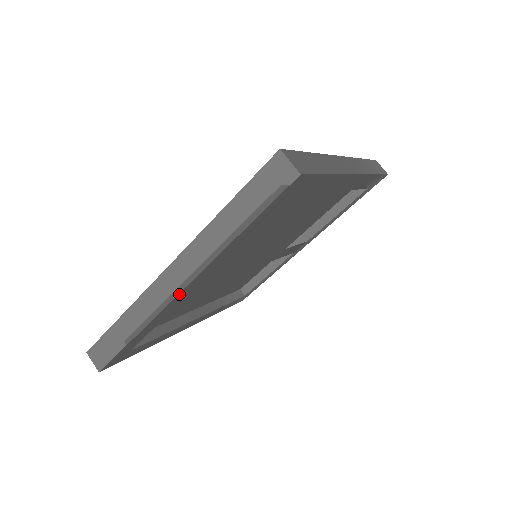
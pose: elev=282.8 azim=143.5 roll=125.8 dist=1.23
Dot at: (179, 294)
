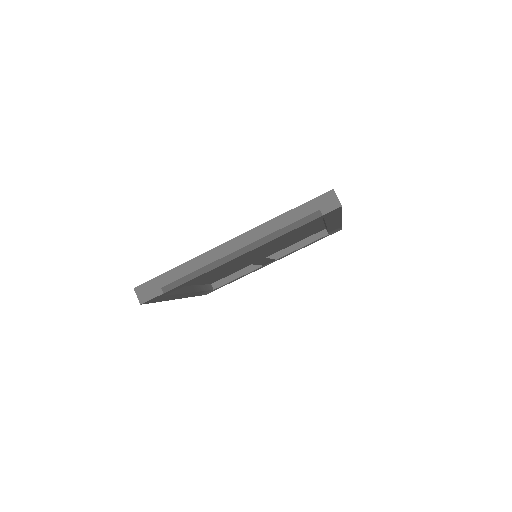
Dot at: (233, 259)
